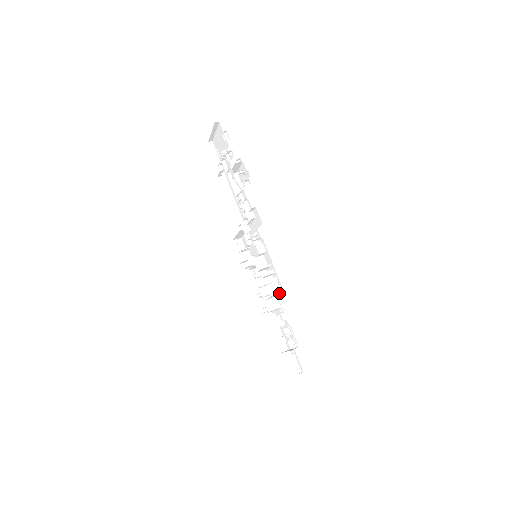
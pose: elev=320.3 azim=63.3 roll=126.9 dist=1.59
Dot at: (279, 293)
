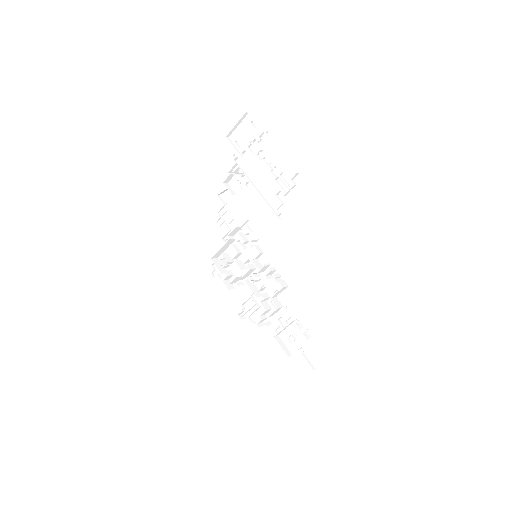
Dot at: (286, 286)
